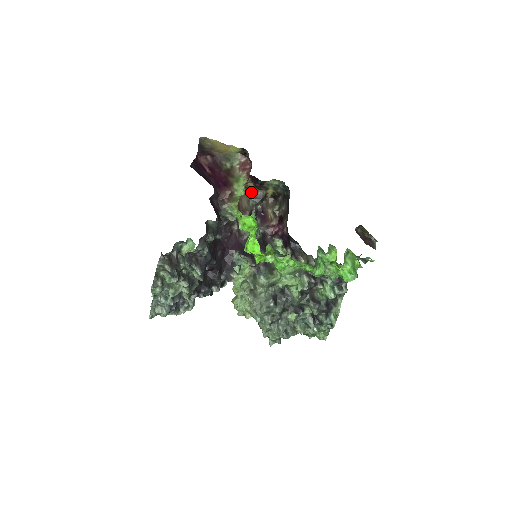
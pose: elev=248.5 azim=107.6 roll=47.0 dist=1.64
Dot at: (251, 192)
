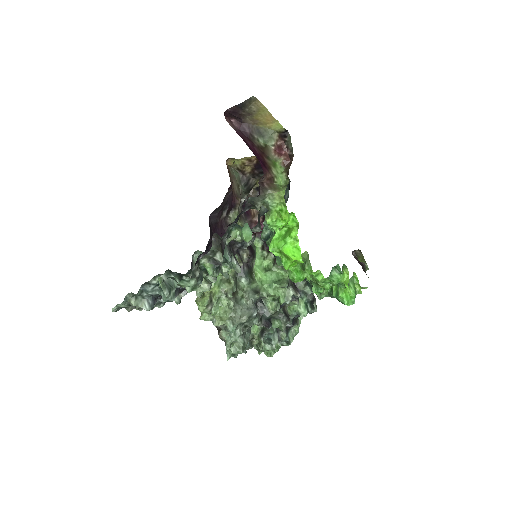
Dot at: (243, 177)
